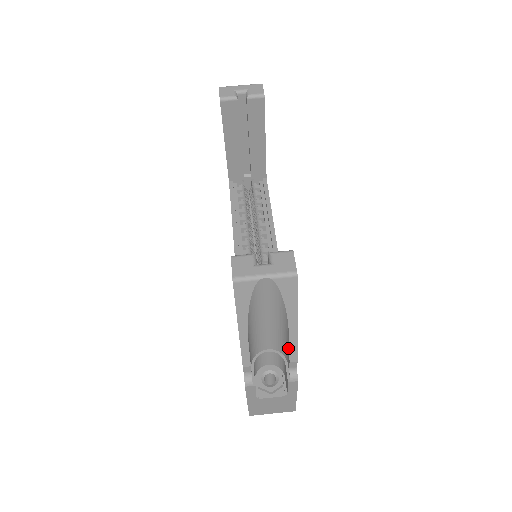
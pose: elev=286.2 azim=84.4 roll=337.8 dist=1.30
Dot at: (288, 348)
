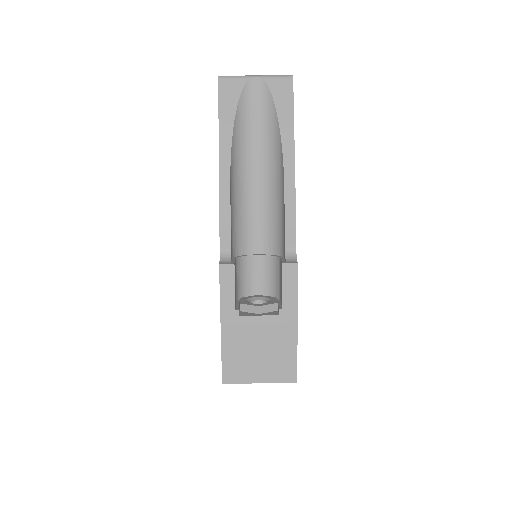
Dot at: (283, 211)
